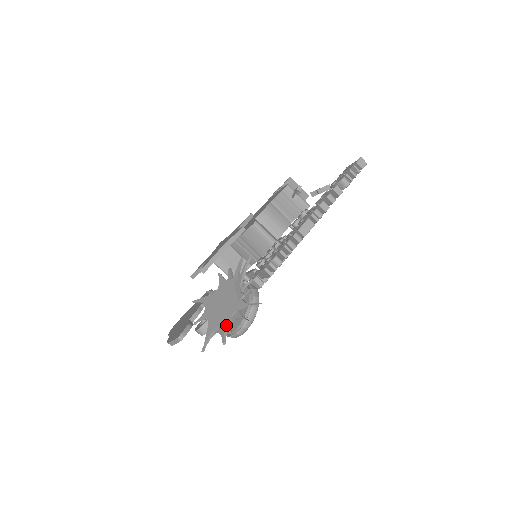
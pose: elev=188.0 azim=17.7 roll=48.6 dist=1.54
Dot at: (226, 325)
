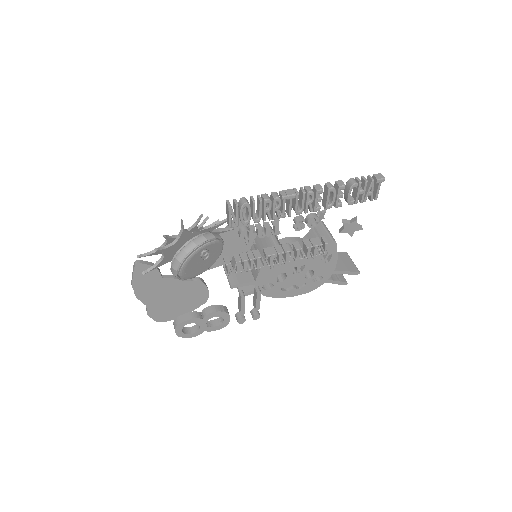
Dot at: (169, 237)
